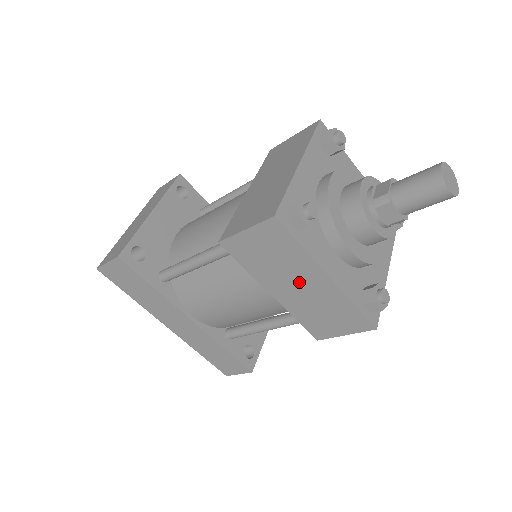
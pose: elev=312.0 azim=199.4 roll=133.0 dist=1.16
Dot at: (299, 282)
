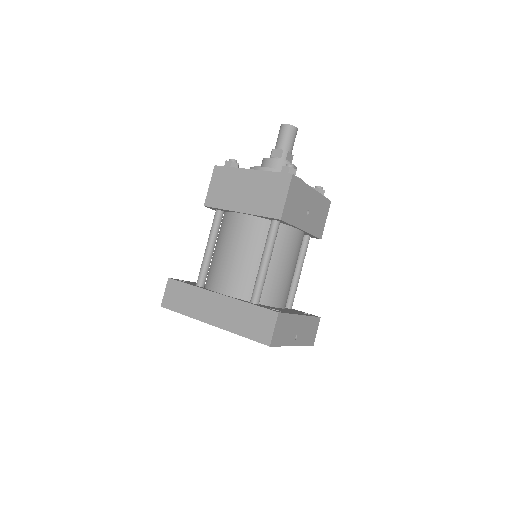
Dot at: (244, 188)
